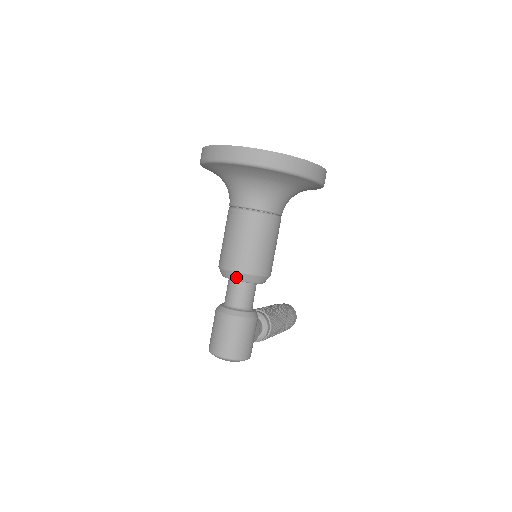
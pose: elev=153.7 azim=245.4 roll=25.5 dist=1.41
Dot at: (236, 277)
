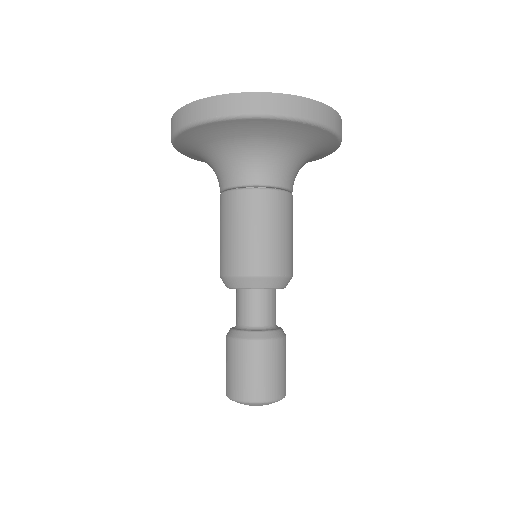
Dot at: (260, 284)
